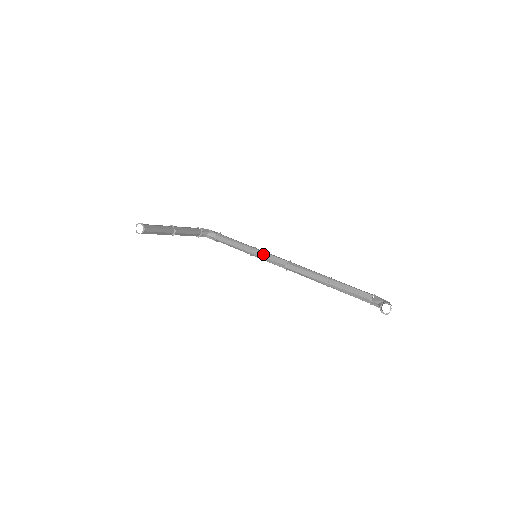
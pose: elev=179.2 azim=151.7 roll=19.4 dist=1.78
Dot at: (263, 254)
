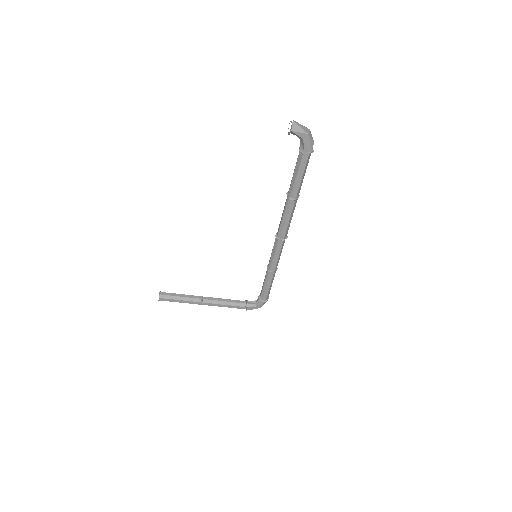
Dot at: (271, 256)
